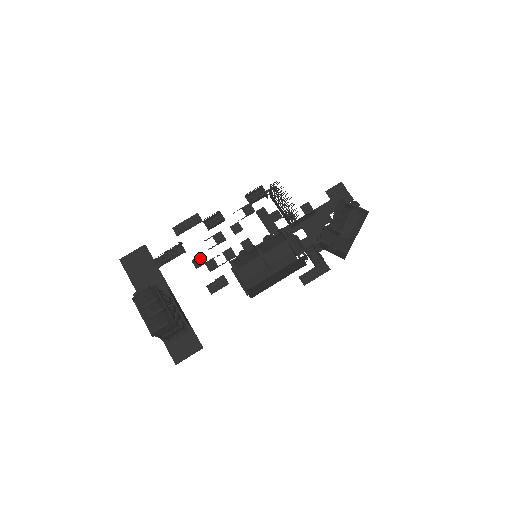
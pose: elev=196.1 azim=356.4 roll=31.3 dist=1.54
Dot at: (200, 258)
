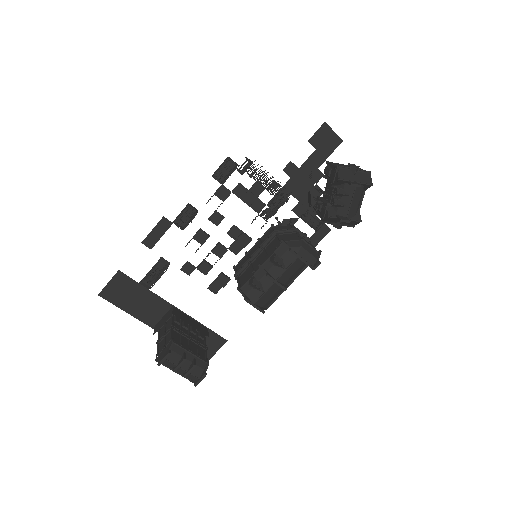
Dot at: (188, 264)
